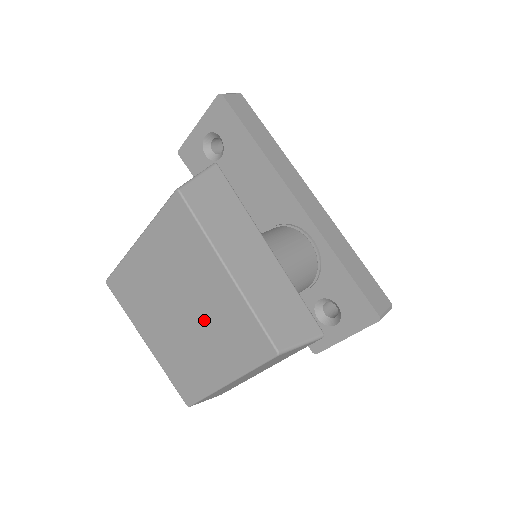
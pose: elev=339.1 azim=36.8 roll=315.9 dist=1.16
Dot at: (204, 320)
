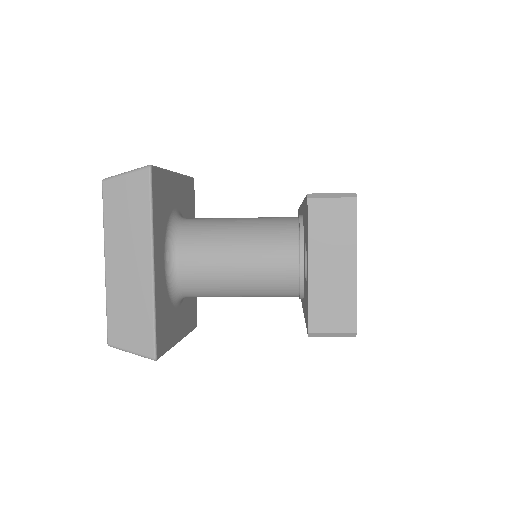
Dot at: occluded
